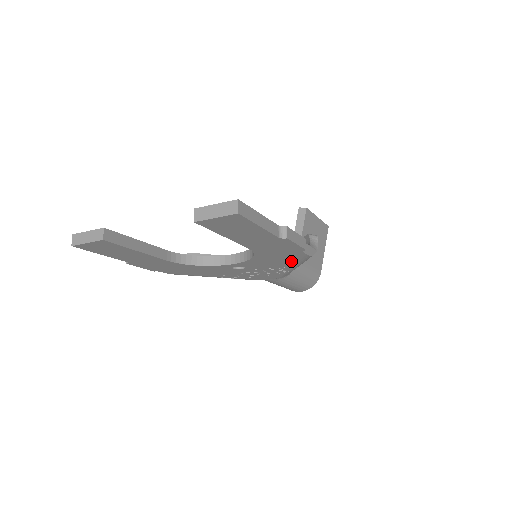
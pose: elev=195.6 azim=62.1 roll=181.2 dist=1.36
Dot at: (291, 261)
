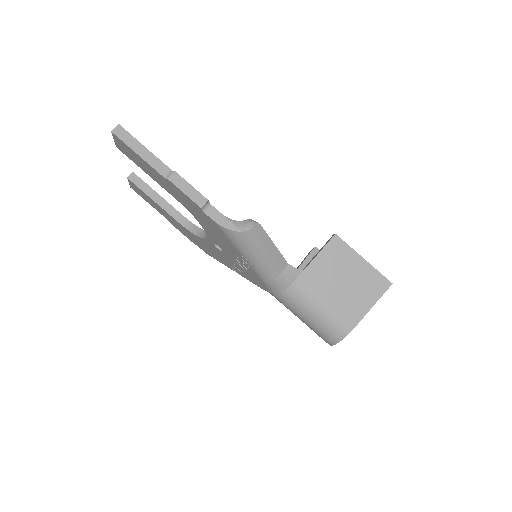
Dot at: (224, 237)
